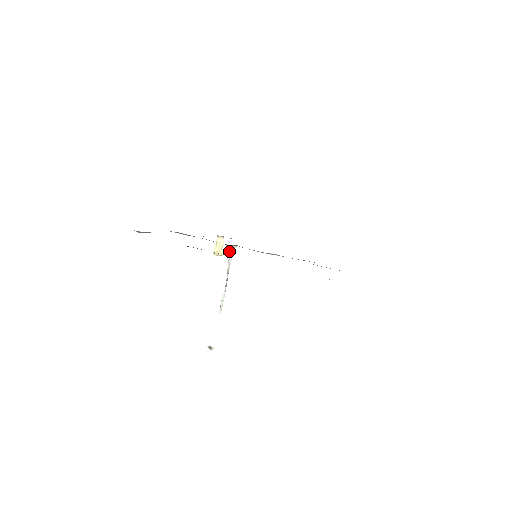
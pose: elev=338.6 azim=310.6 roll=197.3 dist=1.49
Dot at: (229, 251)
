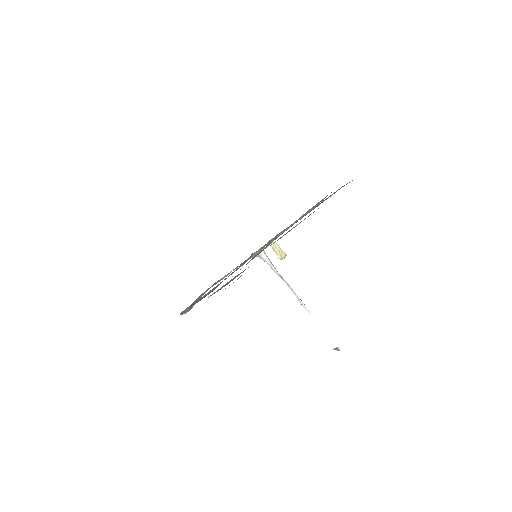
Dot at: (262, 259)
